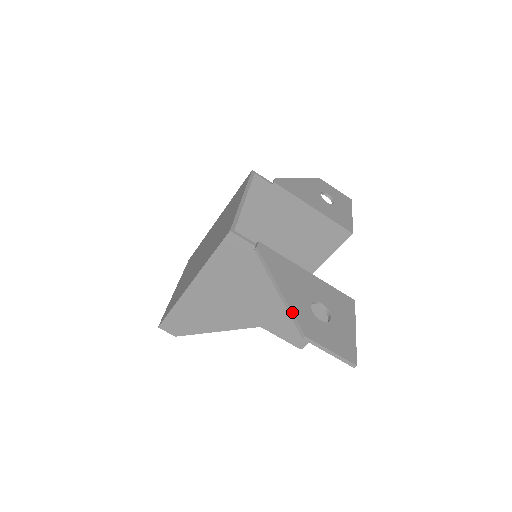
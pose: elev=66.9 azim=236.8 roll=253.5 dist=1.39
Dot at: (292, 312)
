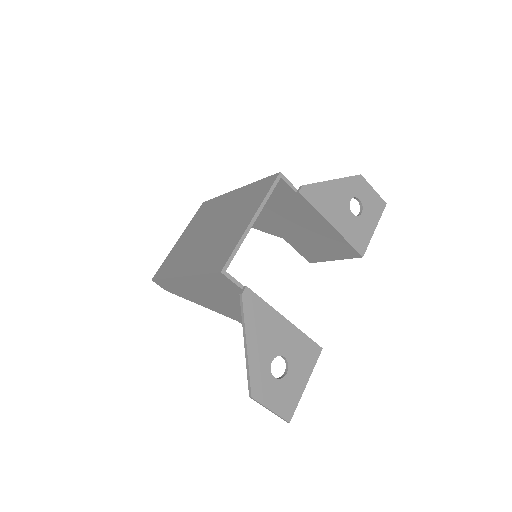
Dot at: (249, 372)
